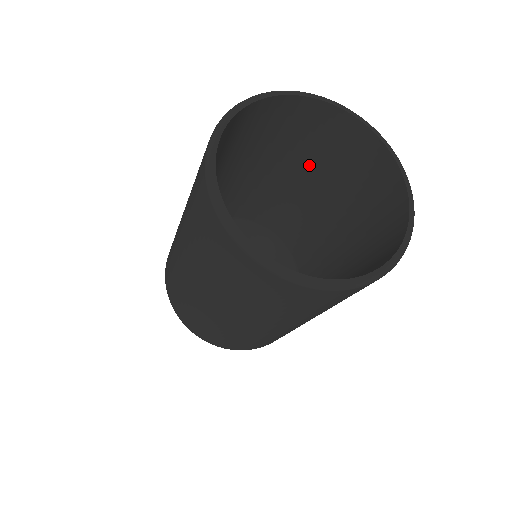
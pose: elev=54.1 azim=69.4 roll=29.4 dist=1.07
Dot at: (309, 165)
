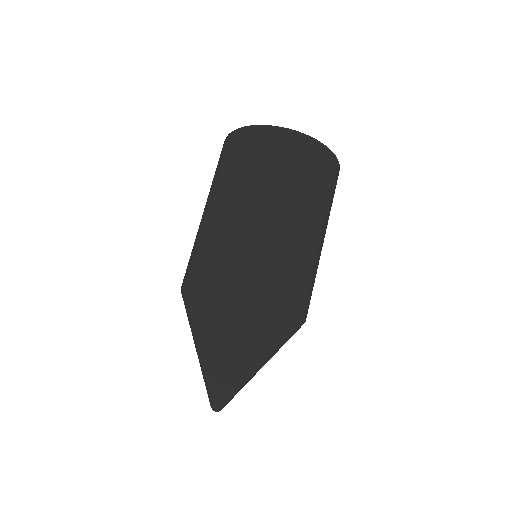
Dot at: occluded
